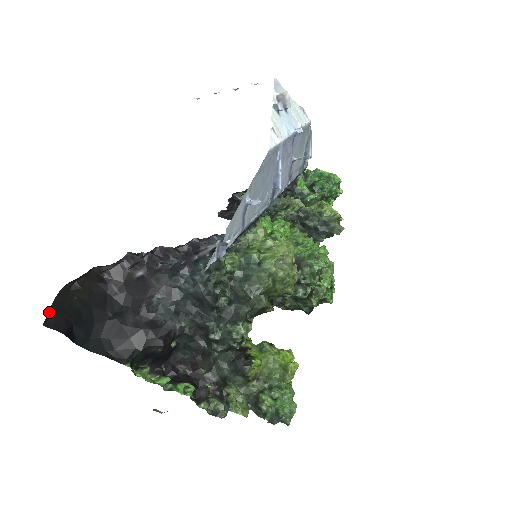
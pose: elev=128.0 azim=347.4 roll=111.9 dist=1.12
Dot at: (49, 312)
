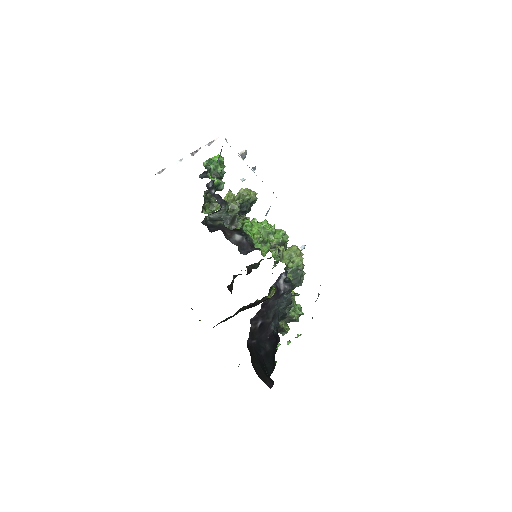
Dot at: (264, 382)
